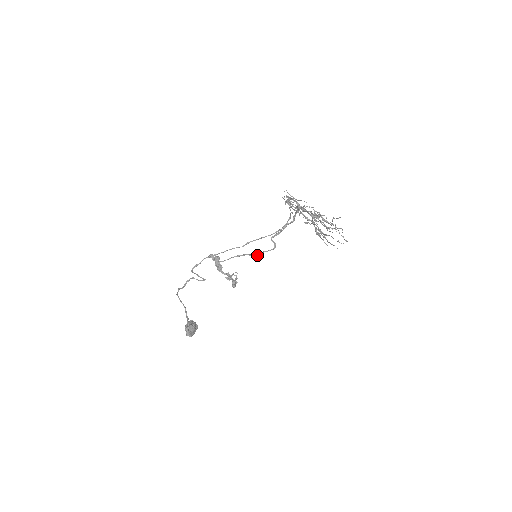
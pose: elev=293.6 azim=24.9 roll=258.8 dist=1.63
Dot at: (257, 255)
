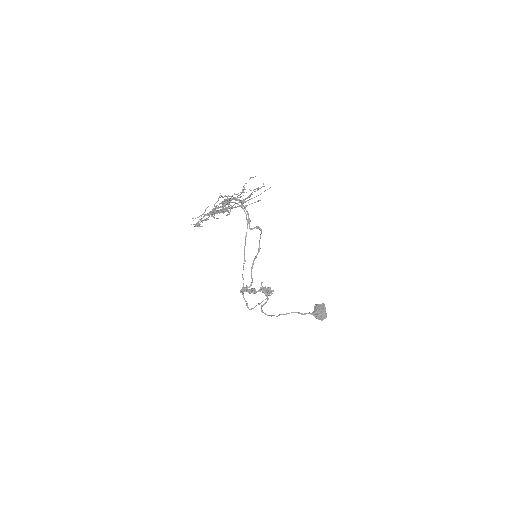
Dot at: (259, 250)
